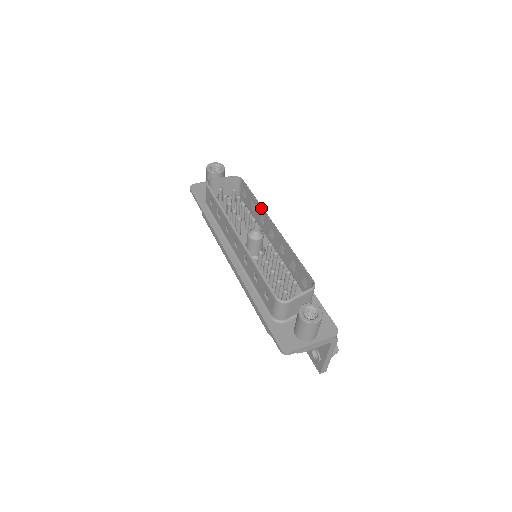
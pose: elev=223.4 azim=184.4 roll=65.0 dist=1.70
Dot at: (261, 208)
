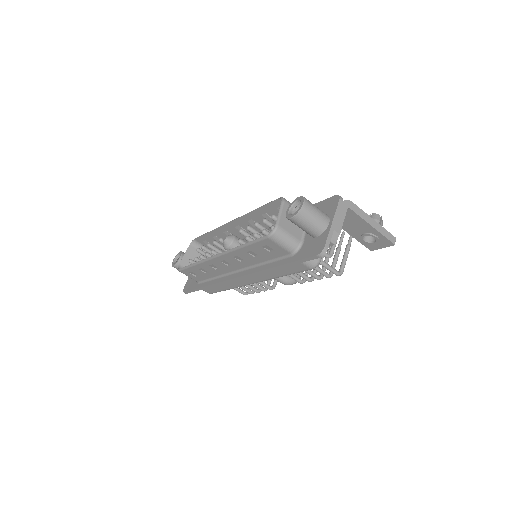
Dot at: (217, 229)
